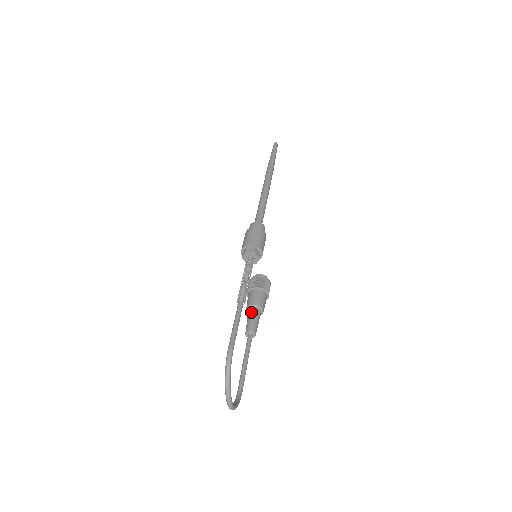
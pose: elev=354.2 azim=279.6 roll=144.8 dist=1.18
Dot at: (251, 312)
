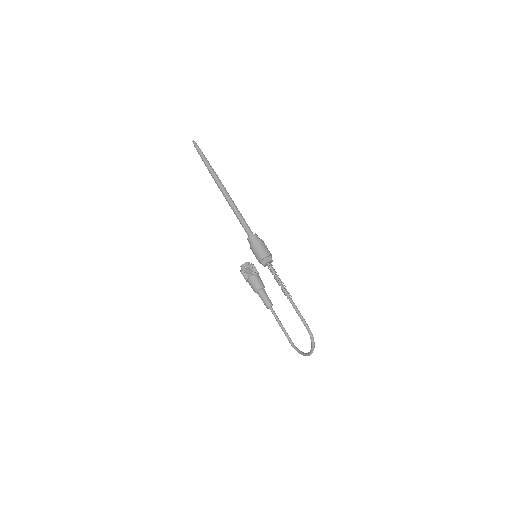
Dot at: (262, 292)
